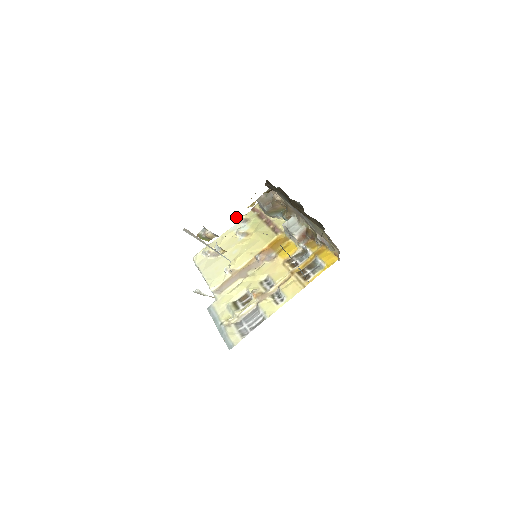
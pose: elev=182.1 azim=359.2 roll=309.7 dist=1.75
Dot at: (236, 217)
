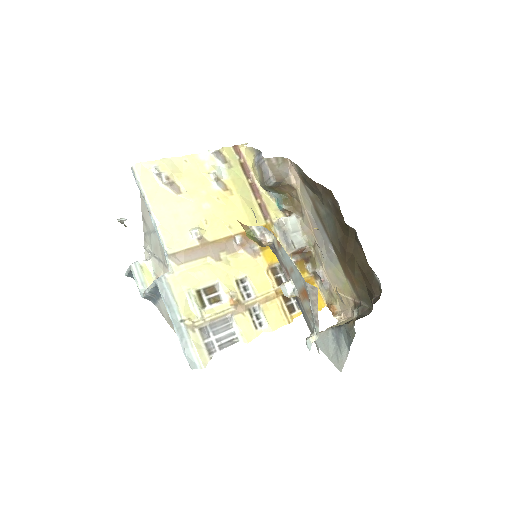
Dot at: occluded
